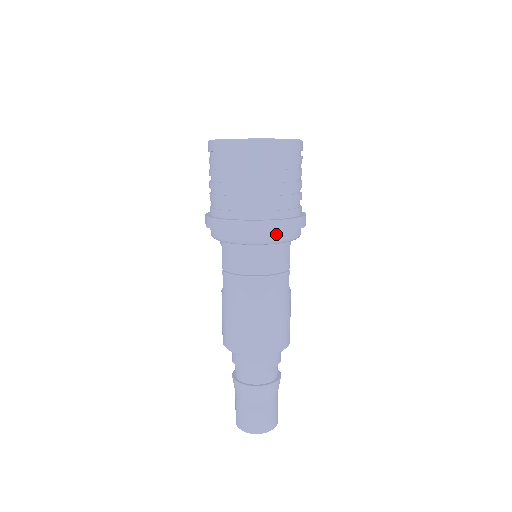
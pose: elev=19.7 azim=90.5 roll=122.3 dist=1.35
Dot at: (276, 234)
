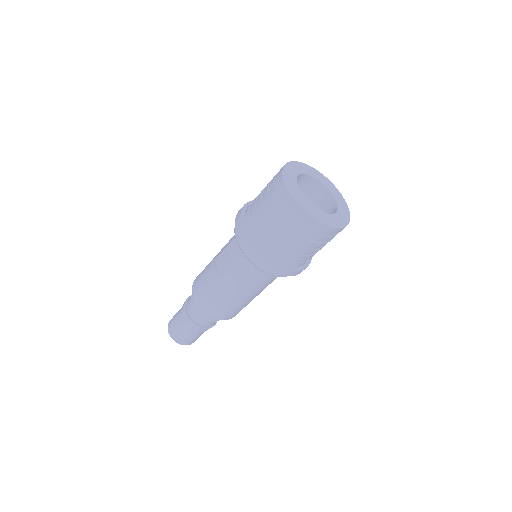
Dot at: occluded
